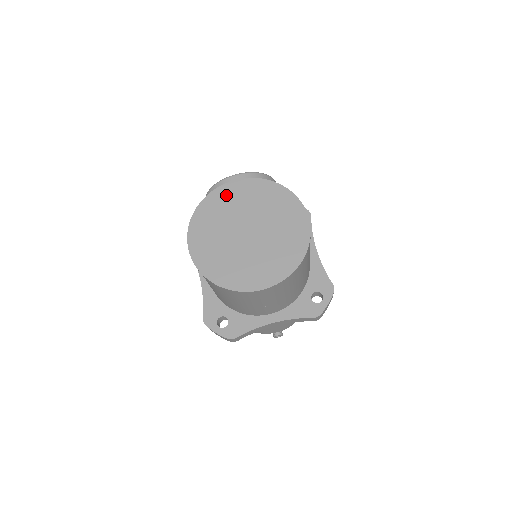
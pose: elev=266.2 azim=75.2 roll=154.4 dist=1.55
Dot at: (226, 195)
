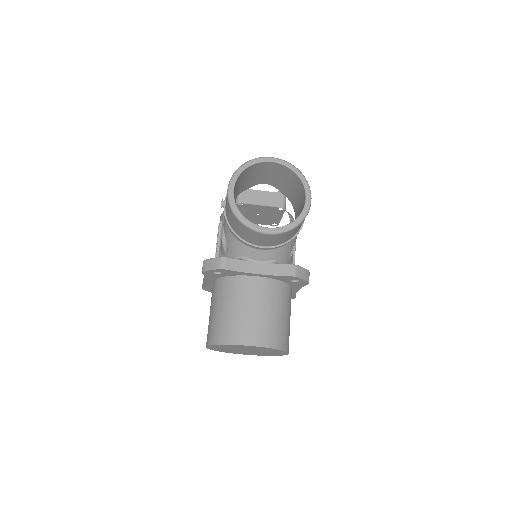
Dot at: occluded
